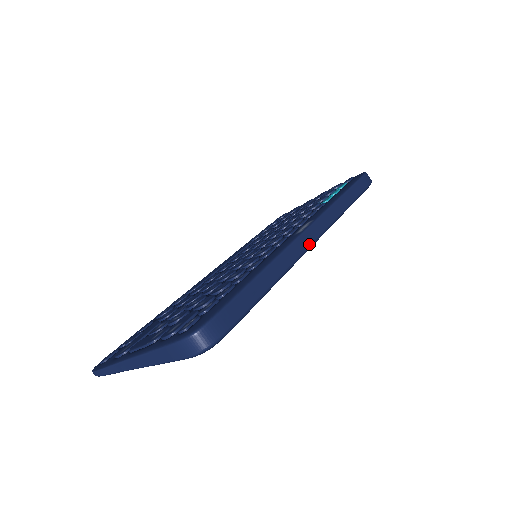
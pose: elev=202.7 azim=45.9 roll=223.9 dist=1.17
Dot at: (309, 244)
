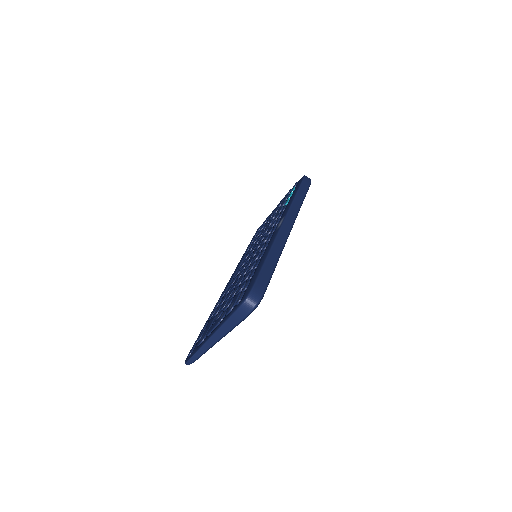
Dot at: (288, 231)
